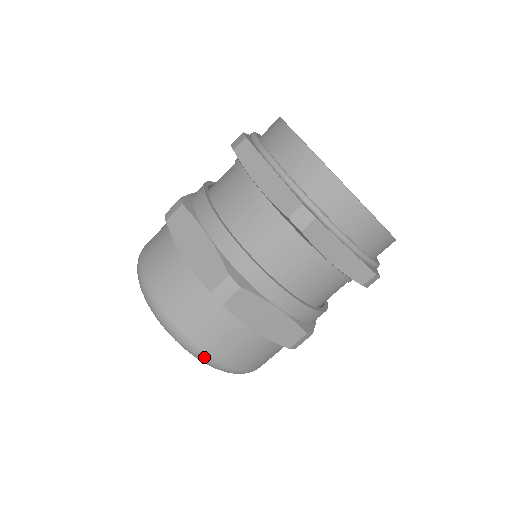
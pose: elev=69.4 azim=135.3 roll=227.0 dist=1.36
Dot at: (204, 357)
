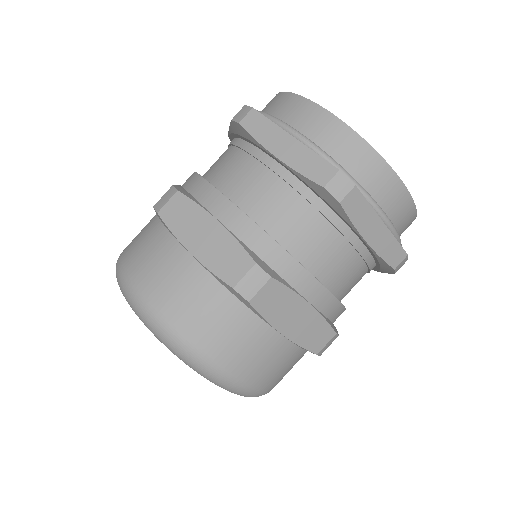
Dot at: (133, 294)
